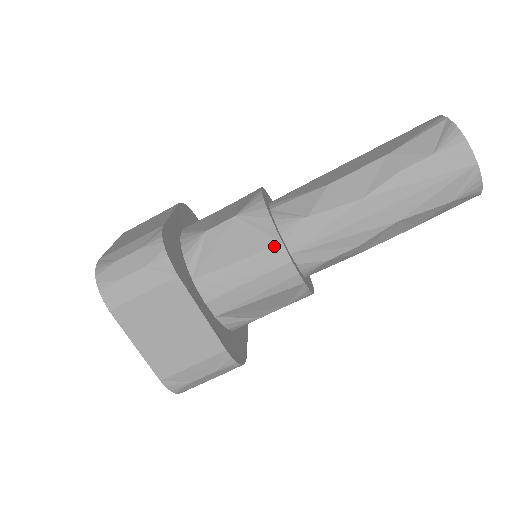
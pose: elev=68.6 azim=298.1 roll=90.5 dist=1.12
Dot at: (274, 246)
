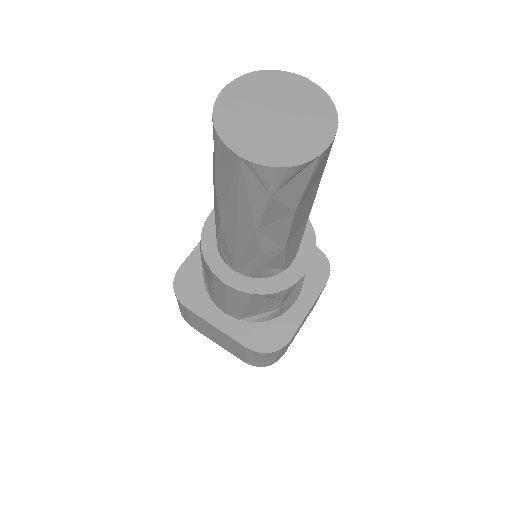
Dot at: (212, 274)
